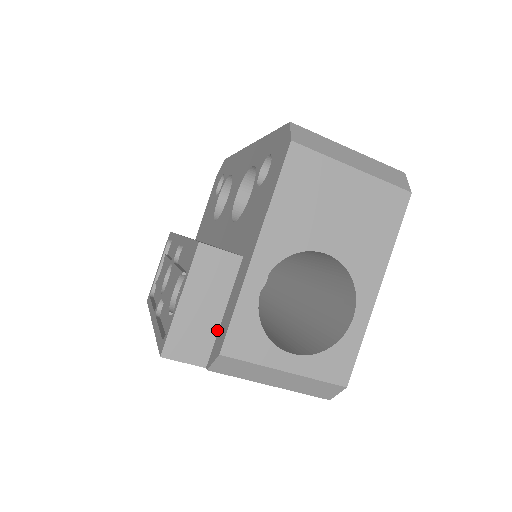
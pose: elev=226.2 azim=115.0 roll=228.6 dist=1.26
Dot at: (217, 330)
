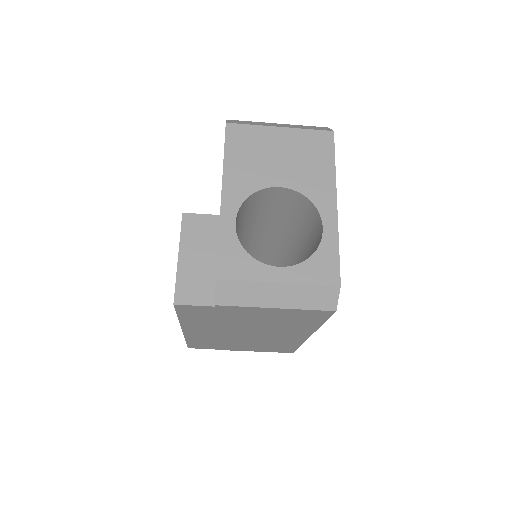
Dot at: (215, 274)
